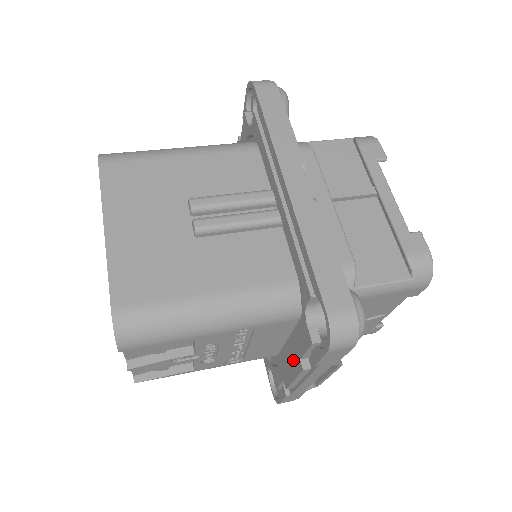
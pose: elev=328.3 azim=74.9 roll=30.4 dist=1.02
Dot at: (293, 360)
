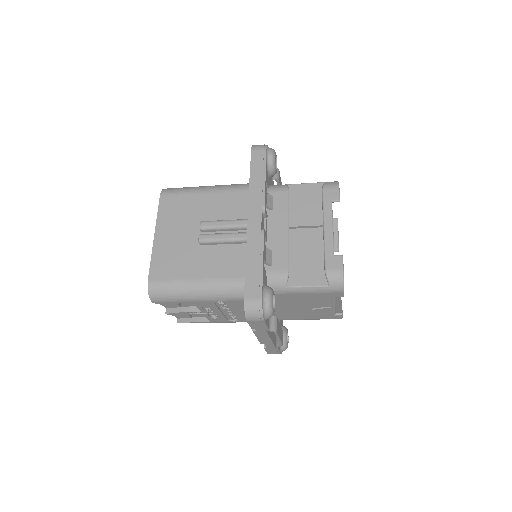
Dot at: occluded
